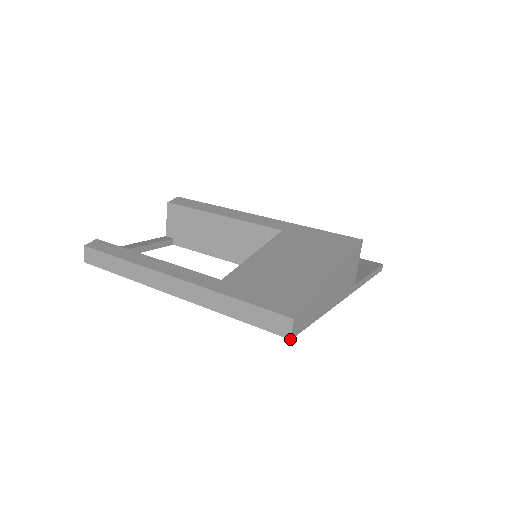
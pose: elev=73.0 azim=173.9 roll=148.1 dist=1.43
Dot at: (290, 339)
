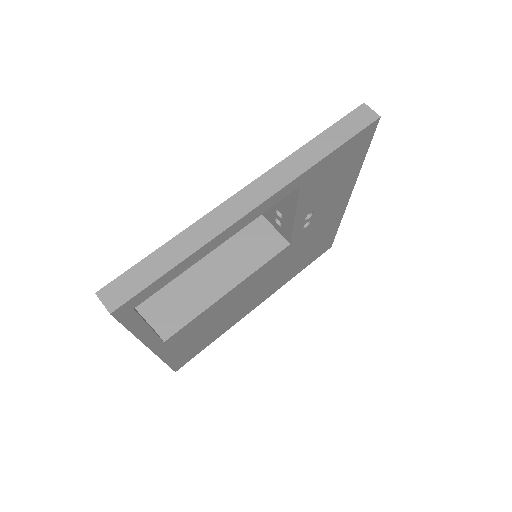
Dot at: (380, 117)
